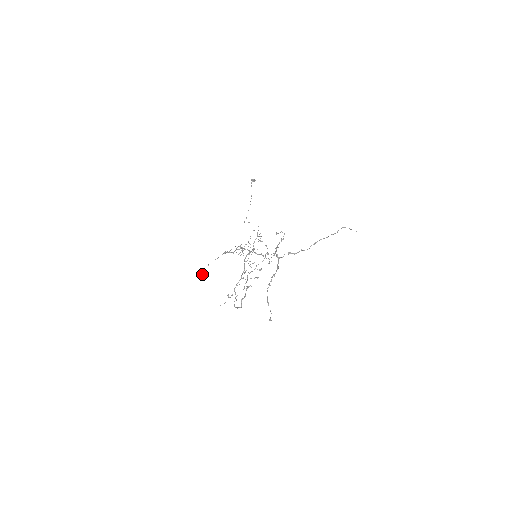
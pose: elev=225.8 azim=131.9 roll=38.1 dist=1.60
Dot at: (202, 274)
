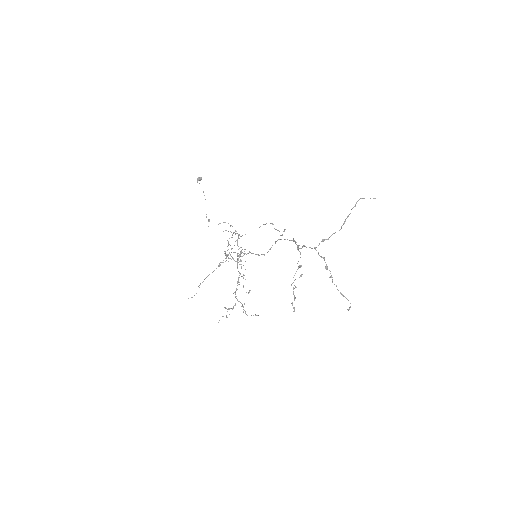
Dot at: (192, 297)
